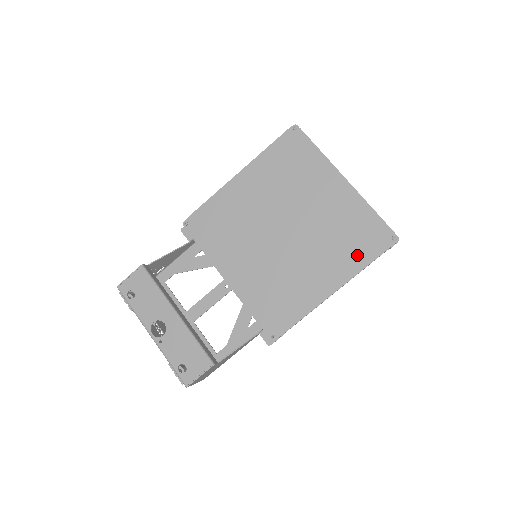
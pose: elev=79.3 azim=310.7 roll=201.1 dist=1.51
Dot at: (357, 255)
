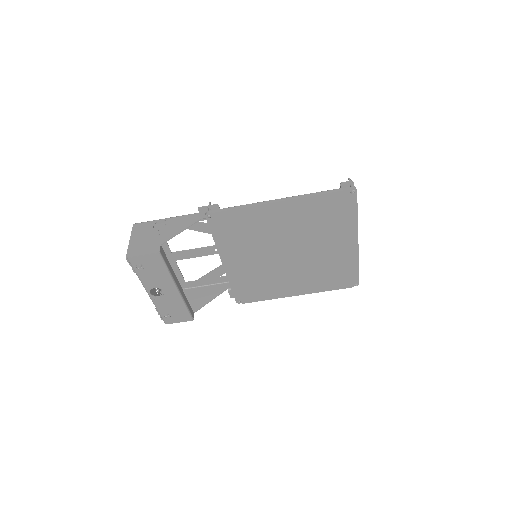
Dot at: (327, 284)
